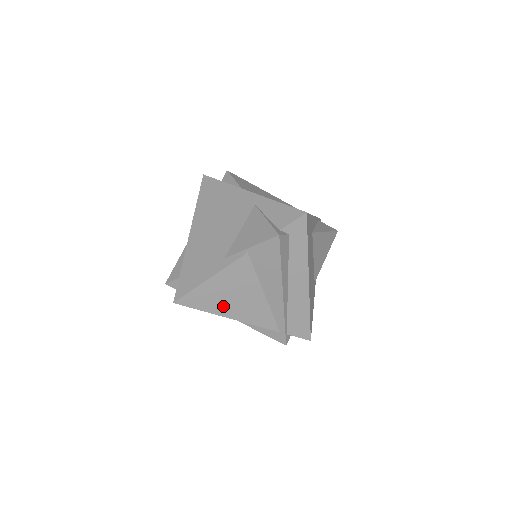
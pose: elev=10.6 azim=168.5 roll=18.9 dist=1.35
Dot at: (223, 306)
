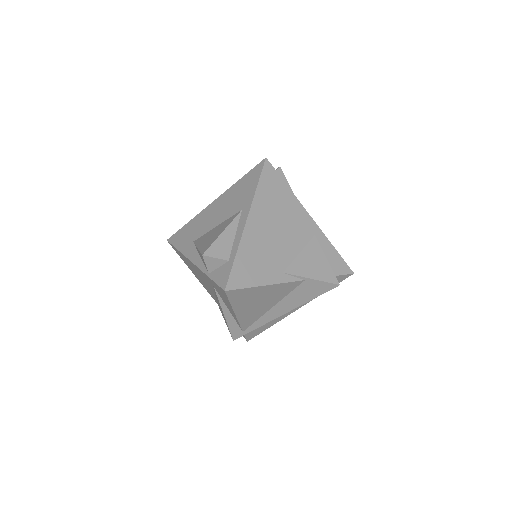
Dot at: (244, 305)
